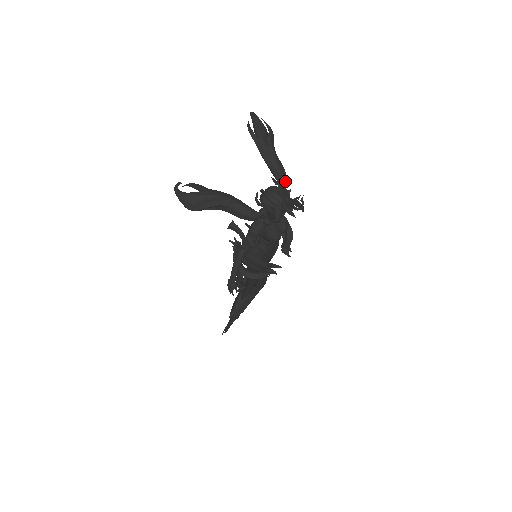
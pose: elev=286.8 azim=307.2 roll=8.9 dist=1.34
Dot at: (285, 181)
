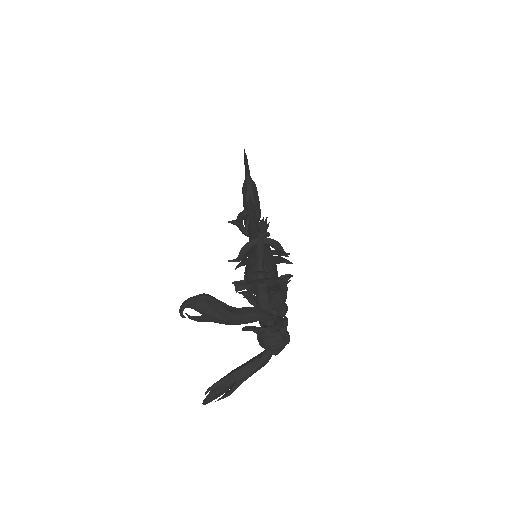
Dot at: (265, 317)
